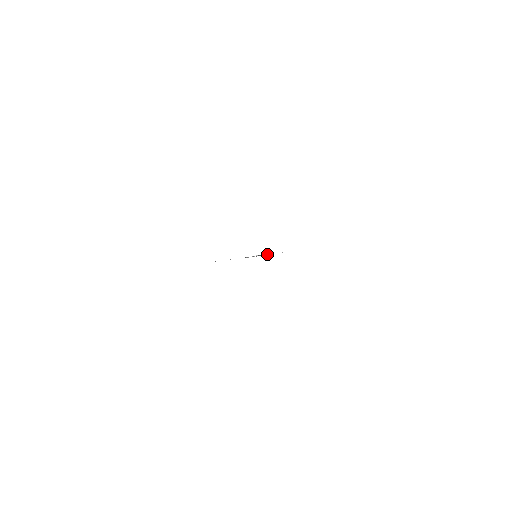
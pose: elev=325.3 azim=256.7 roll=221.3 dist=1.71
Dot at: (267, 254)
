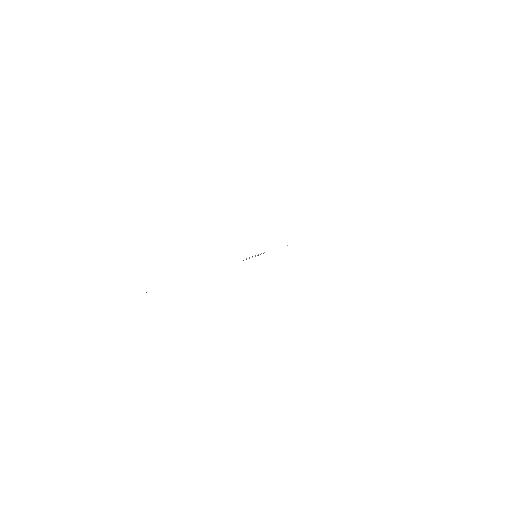
Dot at: occluded
